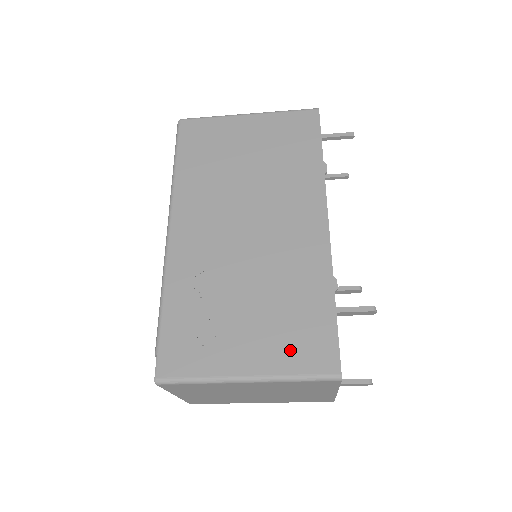
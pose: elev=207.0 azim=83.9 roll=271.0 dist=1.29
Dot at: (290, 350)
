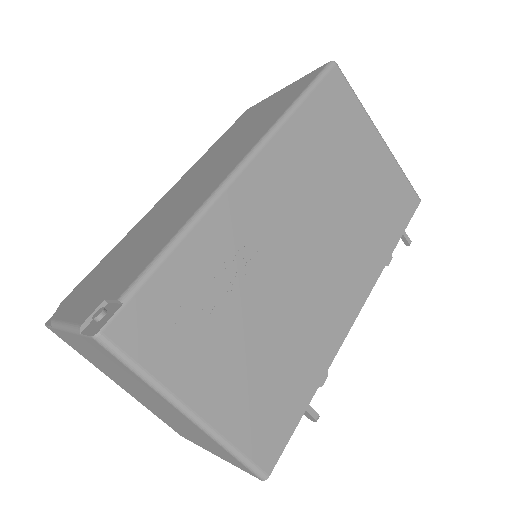
Dot at: (249, 416)
